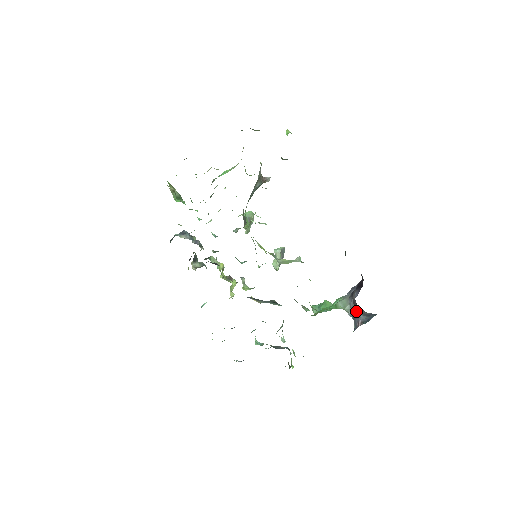
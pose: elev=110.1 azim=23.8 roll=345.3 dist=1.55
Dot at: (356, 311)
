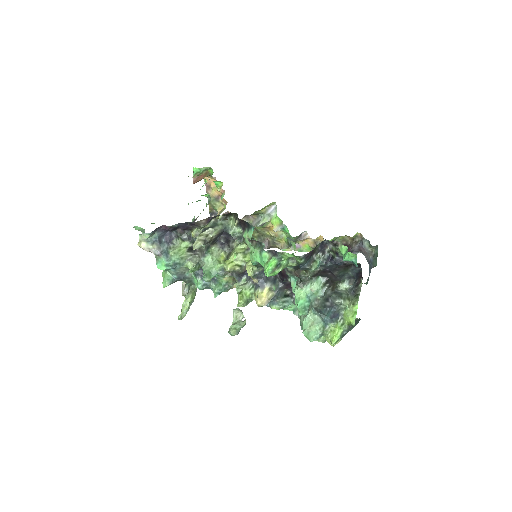
Dot at: (363, 254)
